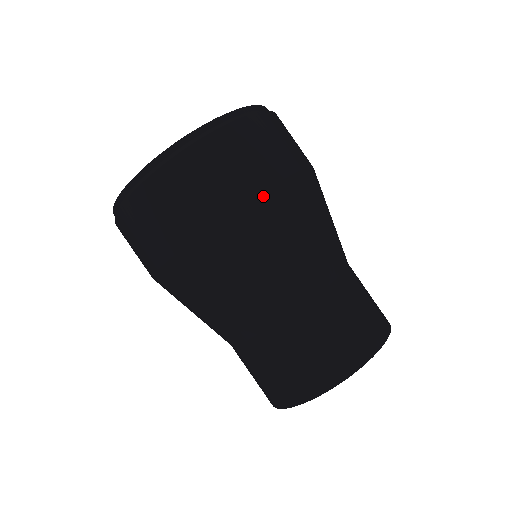
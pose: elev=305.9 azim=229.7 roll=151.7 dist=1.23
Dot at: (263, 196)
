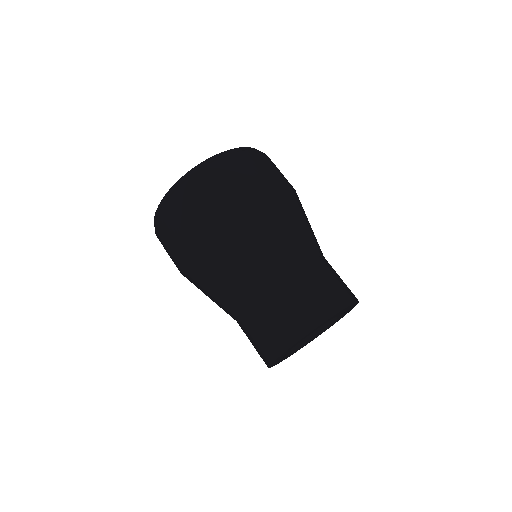
Dot at: (275, 189)
